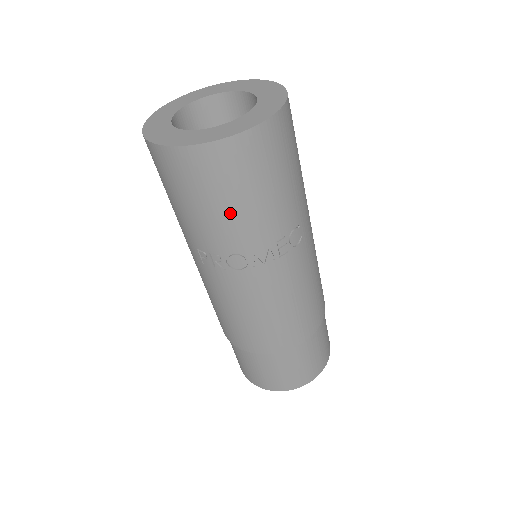
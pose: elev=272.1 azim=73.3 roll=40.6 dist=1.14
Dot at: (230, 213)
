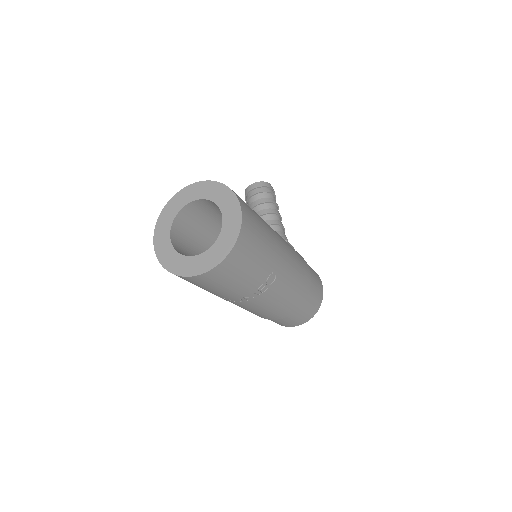
Dot at: (222, 290)
